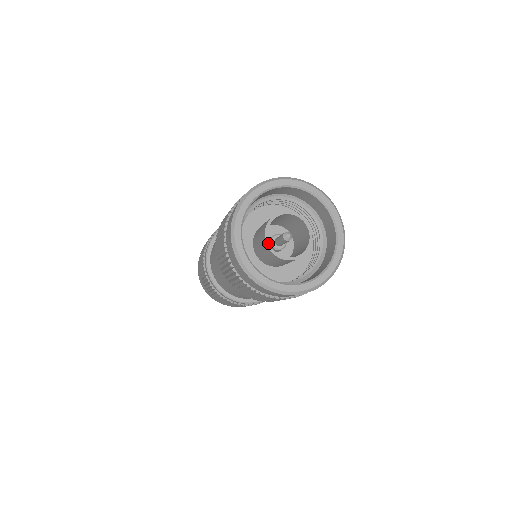
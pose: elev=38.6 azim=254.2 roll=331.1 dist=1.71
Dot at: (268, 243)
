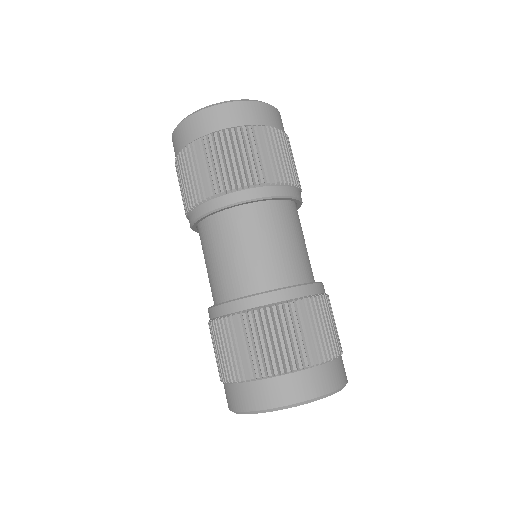
Dot at: occluded
